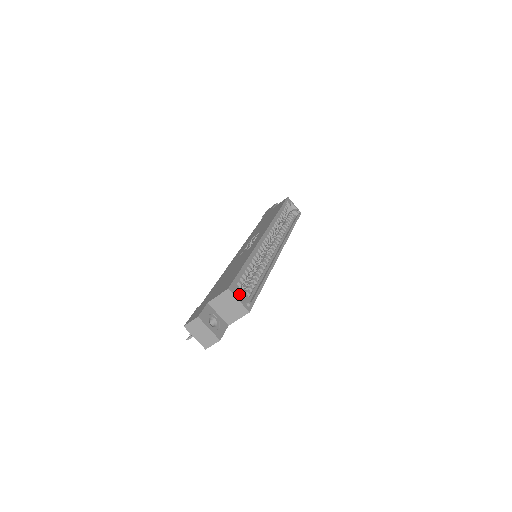
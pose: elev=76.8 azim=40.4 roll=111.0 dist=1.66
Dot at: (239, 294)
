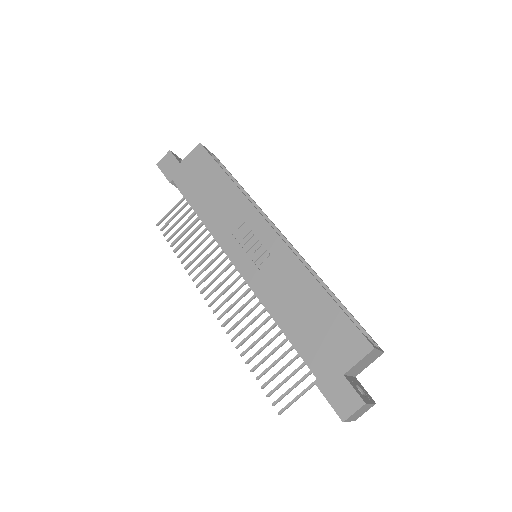
Dot at: occluded
